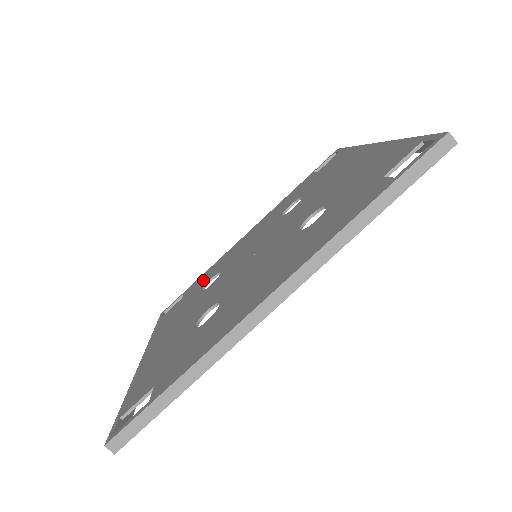
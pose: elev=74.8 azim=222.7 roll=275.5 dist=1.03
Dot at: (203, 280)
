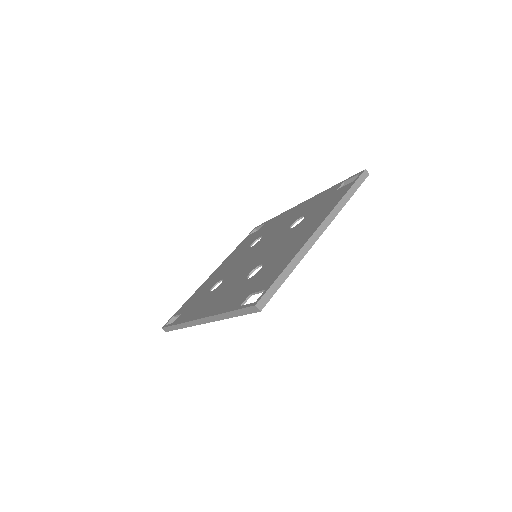
Dot at: (265, 229)
